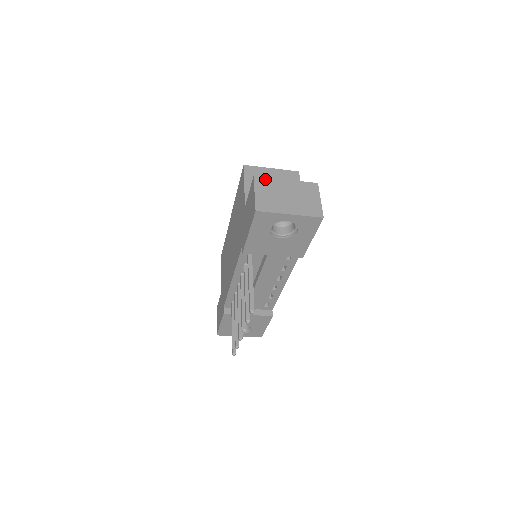
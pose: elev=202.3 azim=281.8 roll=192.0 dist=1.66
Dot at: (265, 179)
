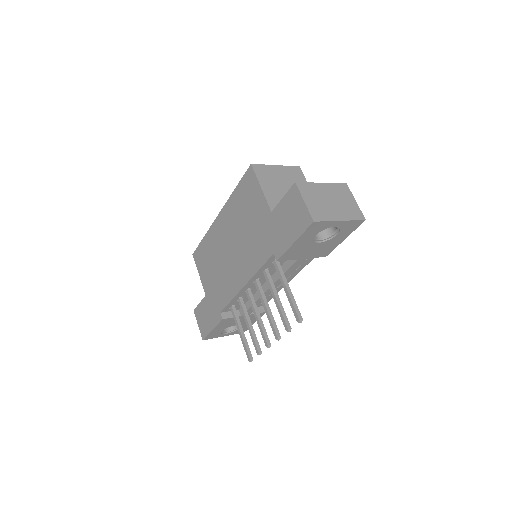
Dot at: (306, 184)
